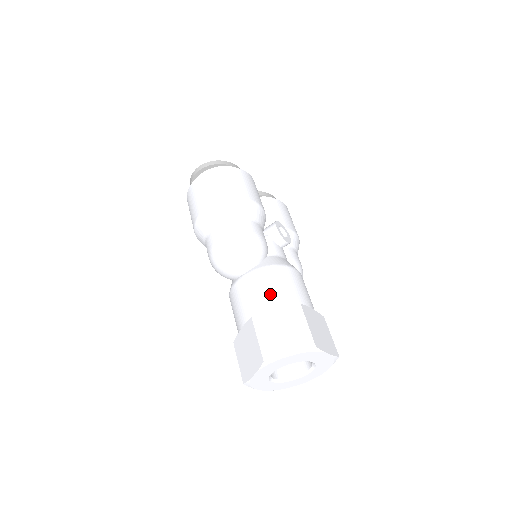
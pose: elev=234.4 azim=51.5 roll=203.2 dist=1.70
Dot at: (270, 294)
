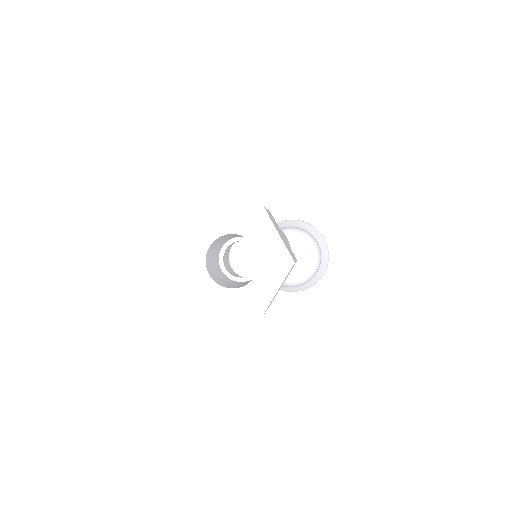
Dot at: occluded
